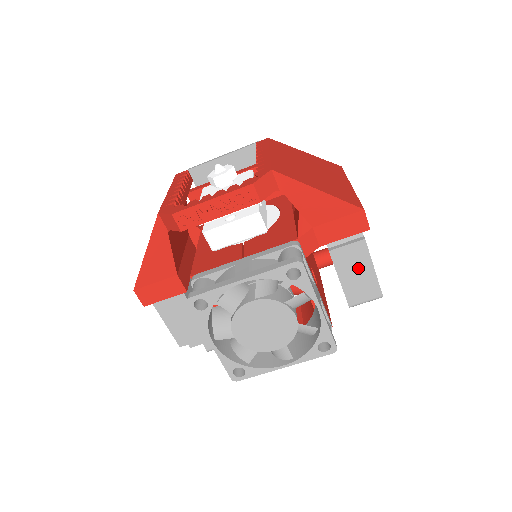
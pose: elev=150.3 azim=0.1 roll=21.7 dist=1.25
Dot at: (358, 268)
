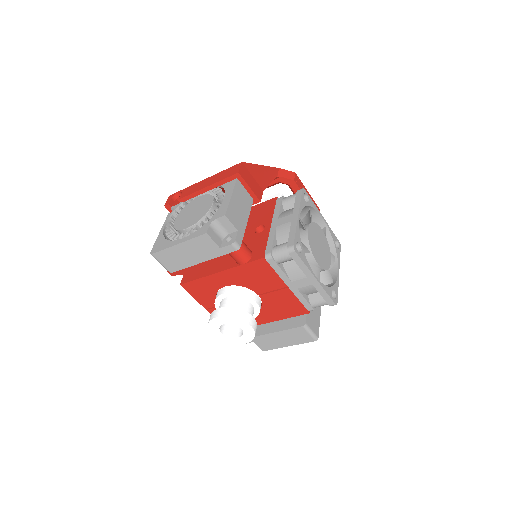
Dot at: (316, 307)
